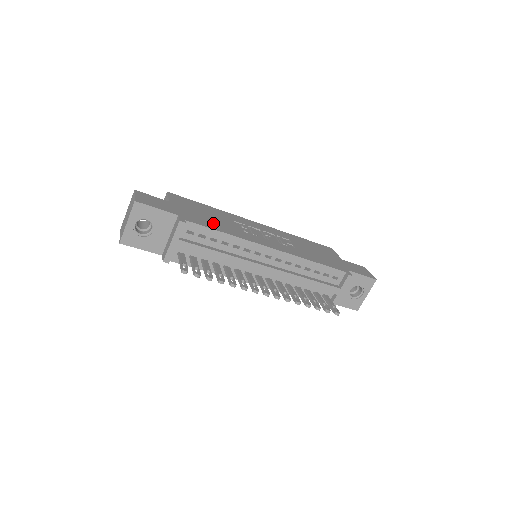
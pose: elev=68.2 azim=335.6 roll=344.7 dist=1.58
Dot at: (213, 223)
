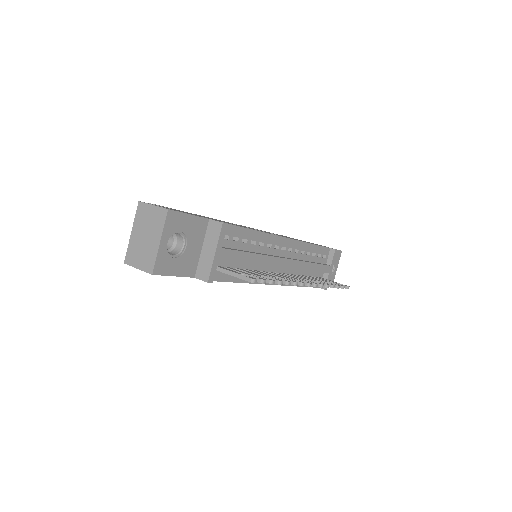
Dot at: occluded
